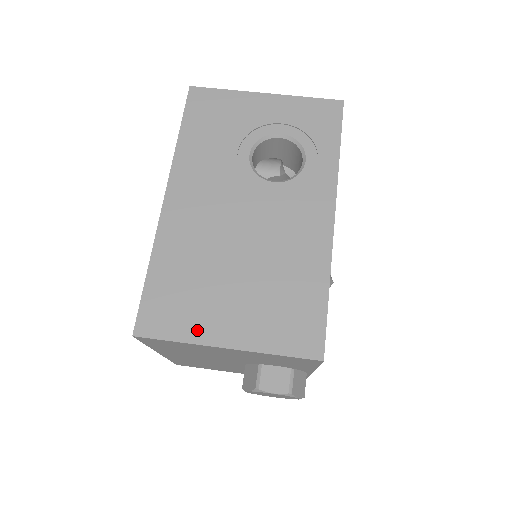
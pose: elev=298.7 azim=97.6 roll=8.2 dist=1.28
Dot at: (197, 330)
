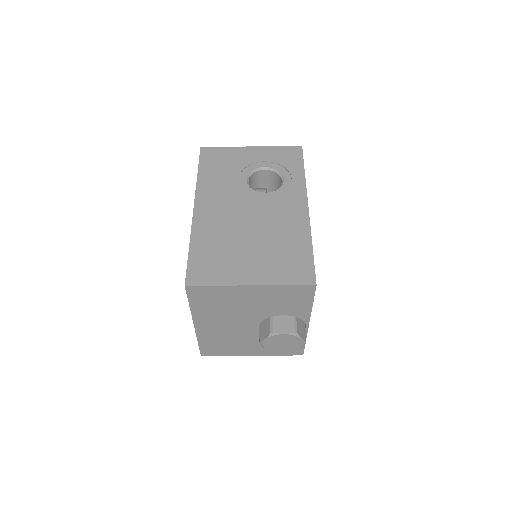
Dot at: (229, 277)
